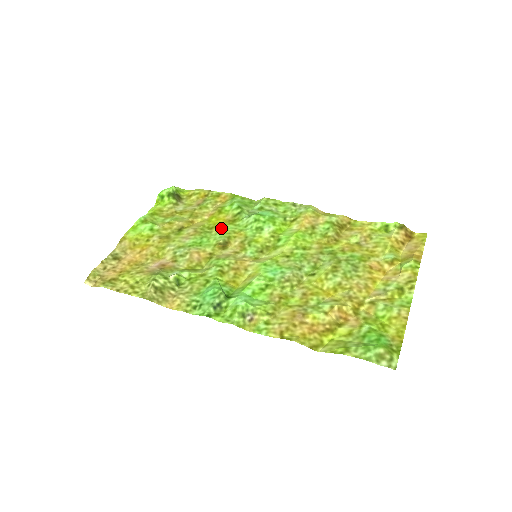
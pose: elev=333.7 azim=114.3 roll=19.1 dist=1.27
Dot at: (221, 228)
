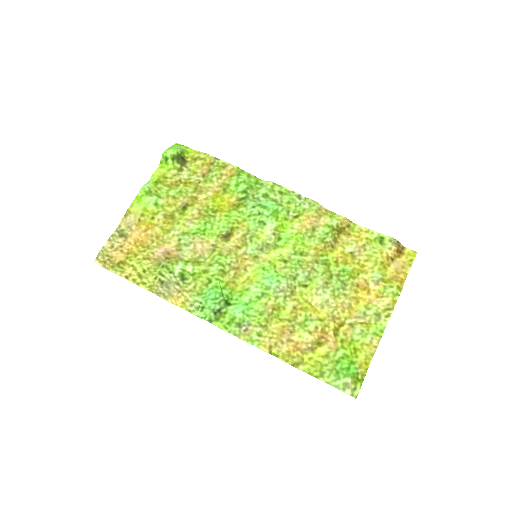
Dot at: (225, 214)
